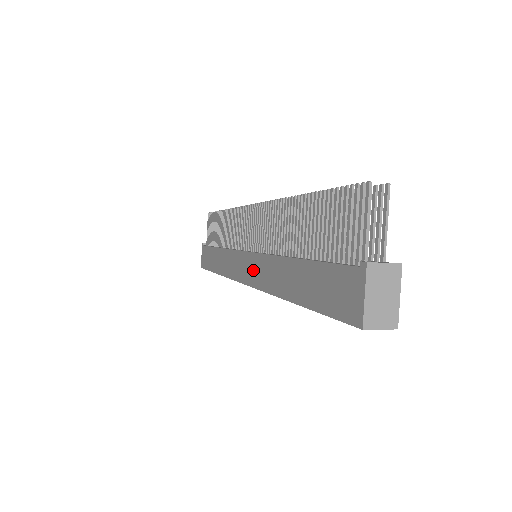
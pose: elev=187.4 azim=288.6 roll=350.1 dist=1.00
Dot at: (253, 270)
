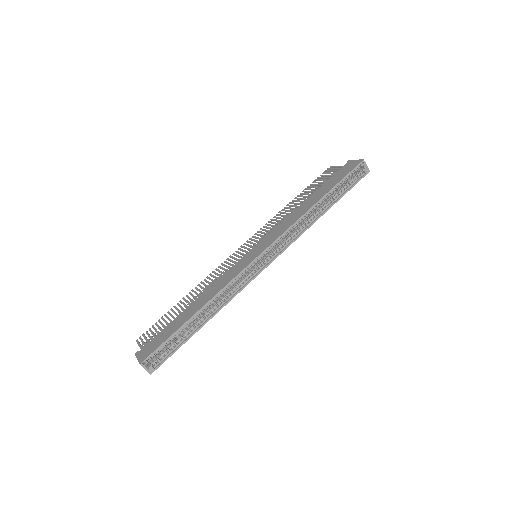
Dot at: (269, 239)
